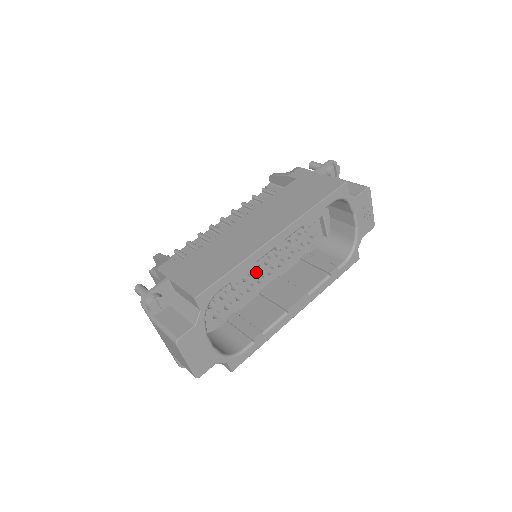
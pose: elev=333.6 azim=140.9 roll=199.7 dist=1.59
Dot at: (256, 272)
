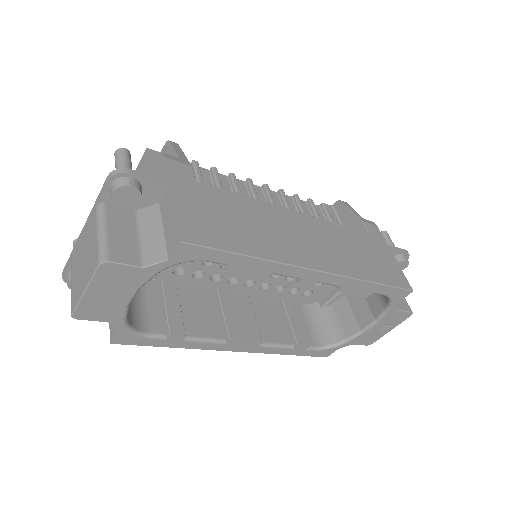
Dot at: occluded
